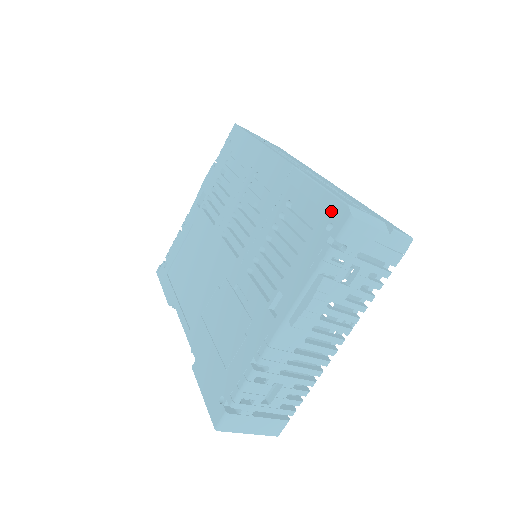
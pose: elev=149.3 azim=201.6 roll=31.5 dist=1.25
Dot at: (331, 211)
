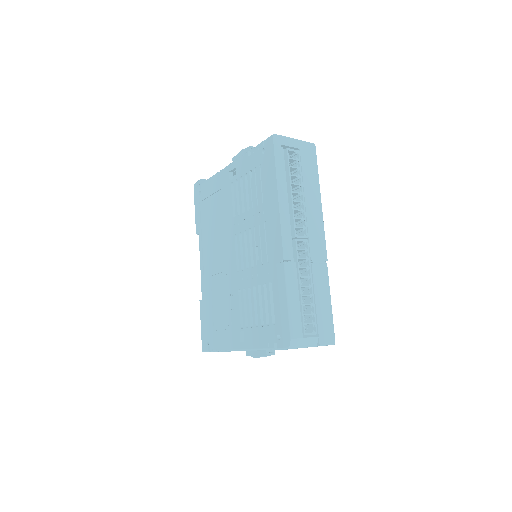
Dot at: (283, 330)
